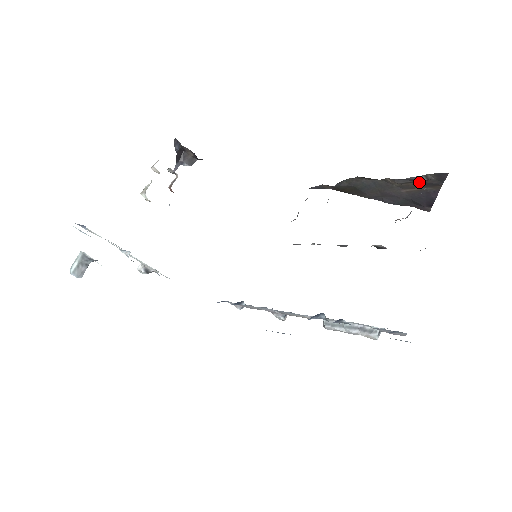
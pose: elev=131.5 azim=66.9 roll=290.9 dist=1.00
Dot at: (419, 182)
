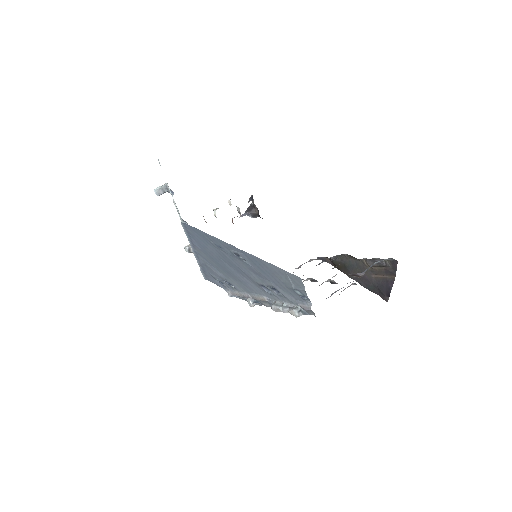
Dot at: (382, 267)
